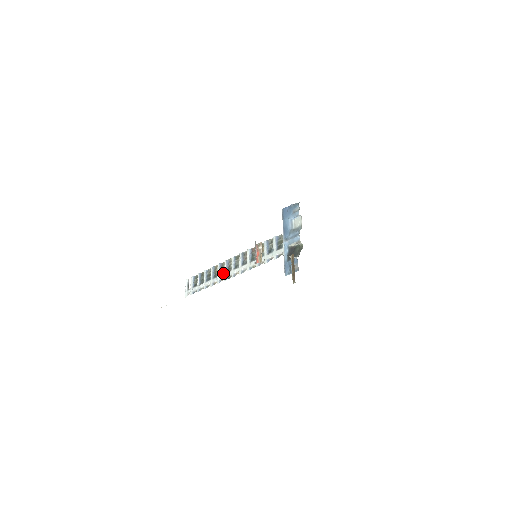
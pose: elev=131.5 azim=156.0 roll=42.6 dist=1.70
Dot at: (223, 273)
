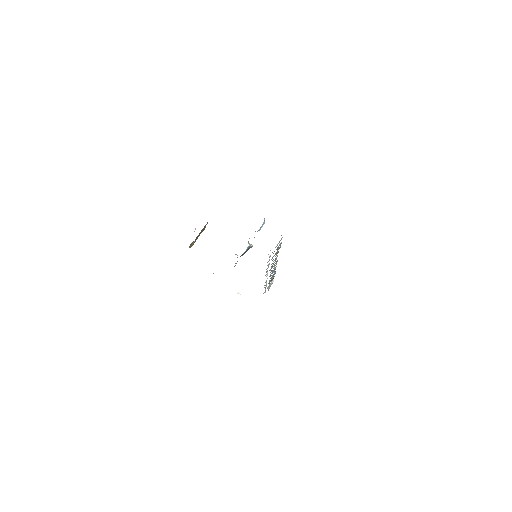
Dot at: (270, 275)
